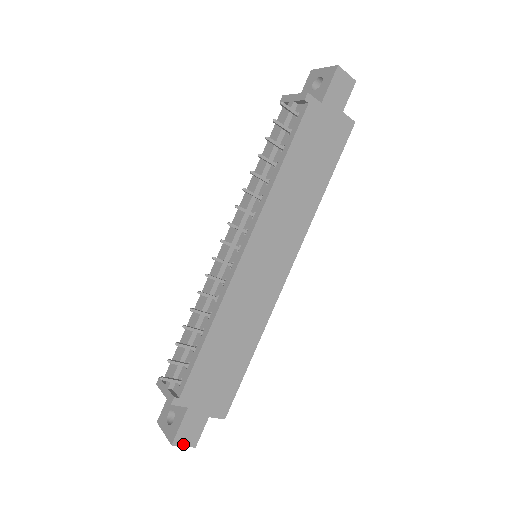
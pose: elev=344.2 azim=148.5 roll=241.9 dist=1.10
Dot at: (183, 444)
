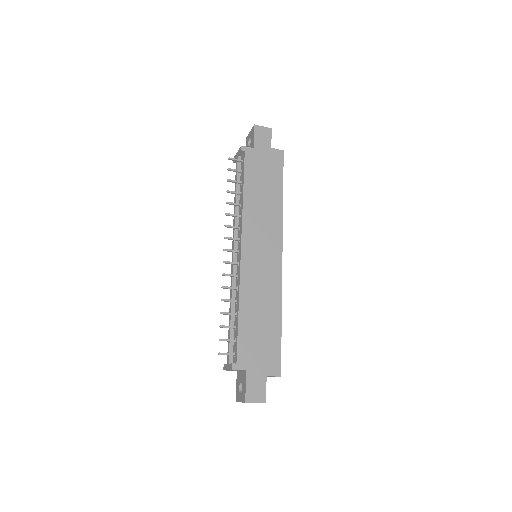
Dot at: (254, 401)
